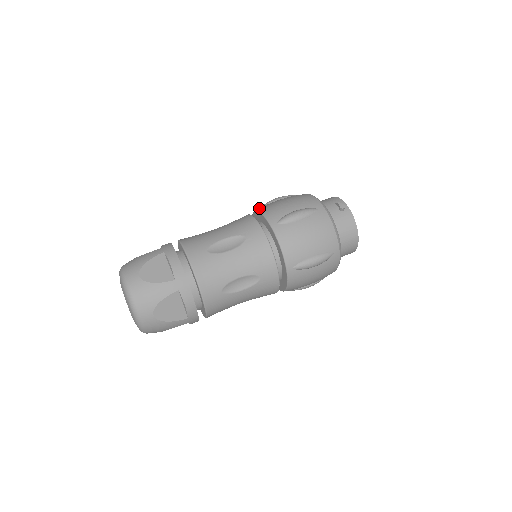
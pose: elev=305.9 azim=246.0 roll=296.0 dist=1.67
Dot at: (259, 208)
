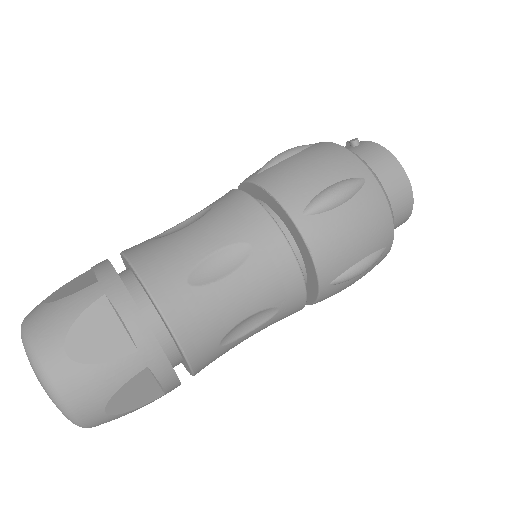
Dot at: occluded
